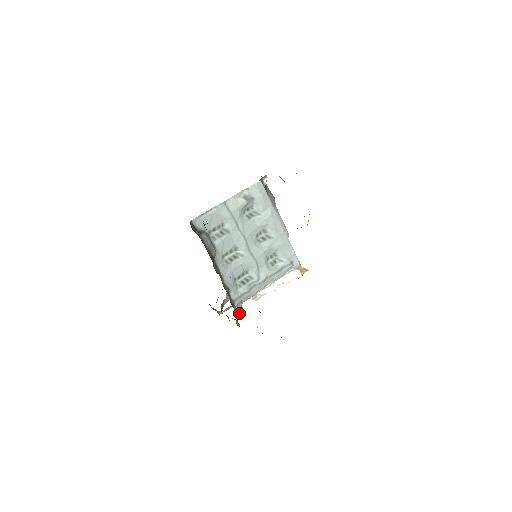
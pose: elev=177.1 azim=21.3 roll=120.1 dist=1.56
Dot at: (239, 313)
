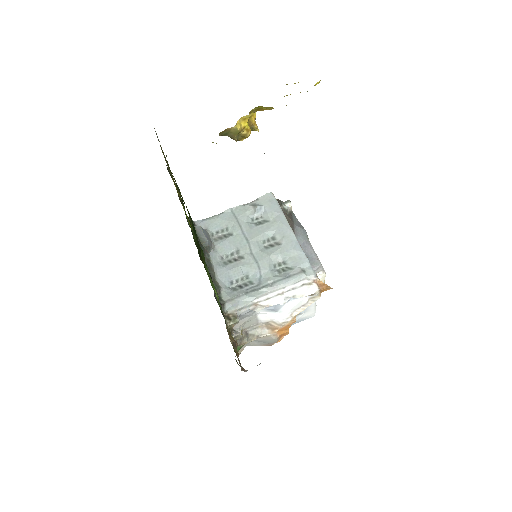
Dot at: (233, 323)
